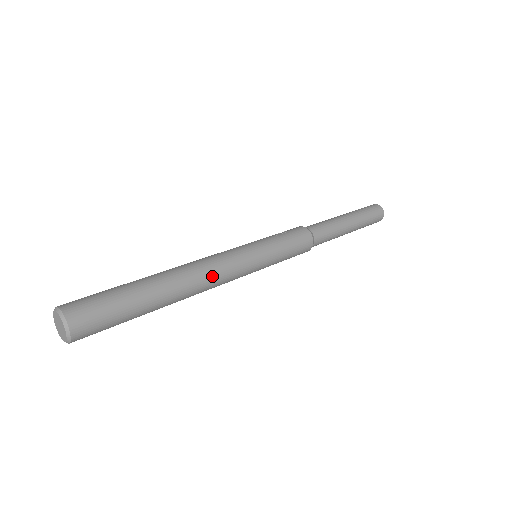
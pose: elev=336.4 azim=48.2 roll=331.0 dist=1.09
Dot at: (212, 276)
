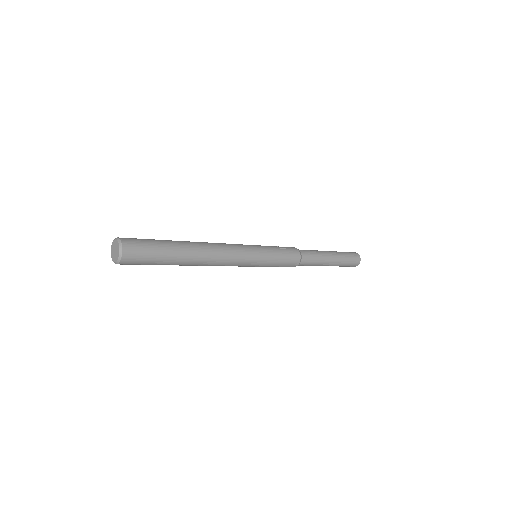
Dot at: (222, 259)
